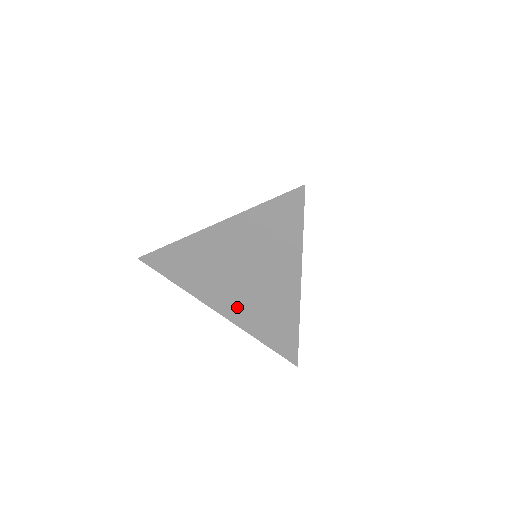
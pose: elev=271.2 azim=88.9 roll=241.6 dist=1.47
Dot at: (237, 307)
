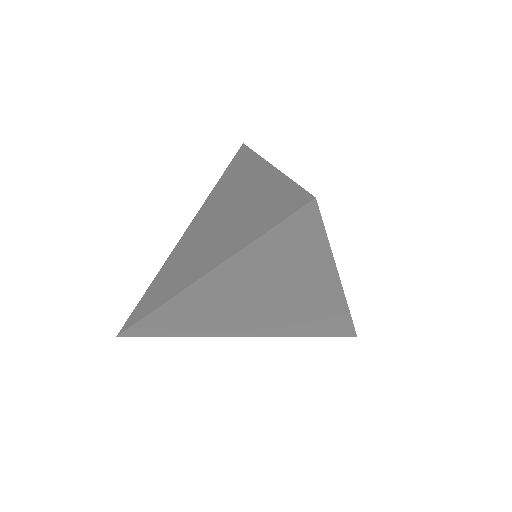
Dot at: (267, 326)
